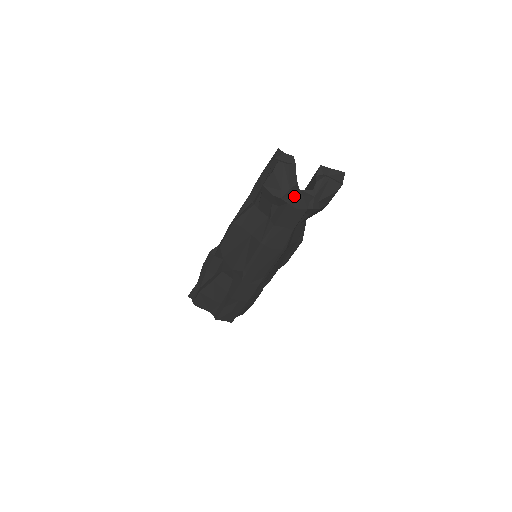
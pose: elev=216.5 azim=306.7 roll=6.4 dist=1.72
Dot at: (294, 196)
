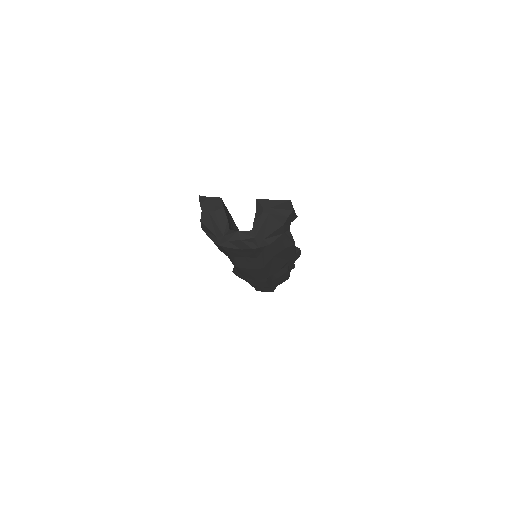
Dot at: (232, 241)
